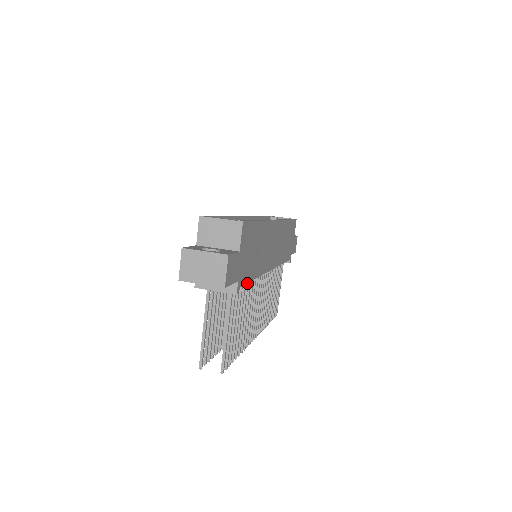
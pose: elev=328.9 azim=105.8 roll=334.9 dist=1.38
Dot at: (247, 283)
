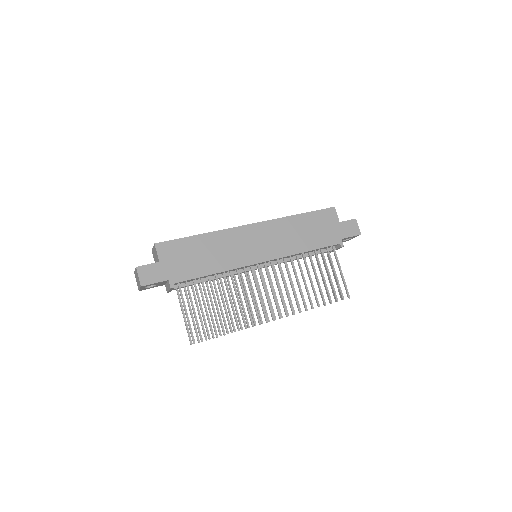
Dot at: (216, 279)
